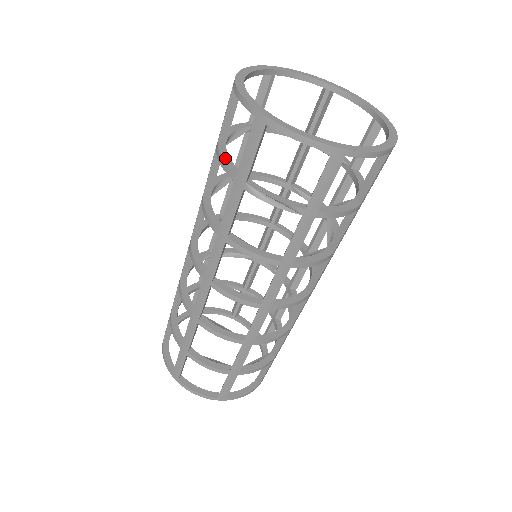
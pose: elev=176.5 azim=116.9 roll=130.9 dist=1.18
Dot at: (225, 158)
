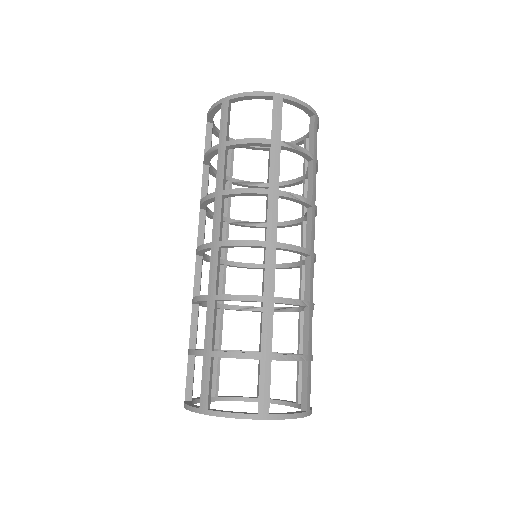
Dot at: occluded
